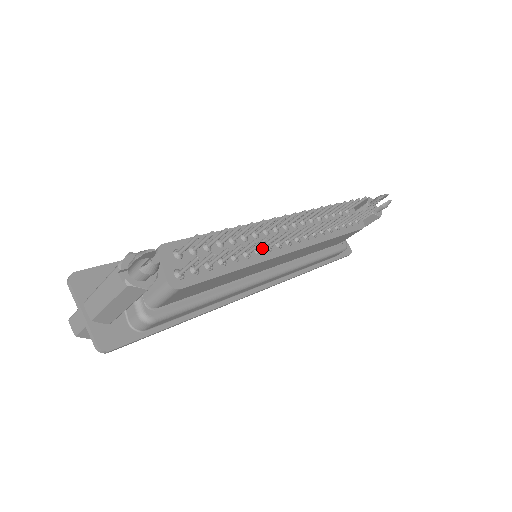
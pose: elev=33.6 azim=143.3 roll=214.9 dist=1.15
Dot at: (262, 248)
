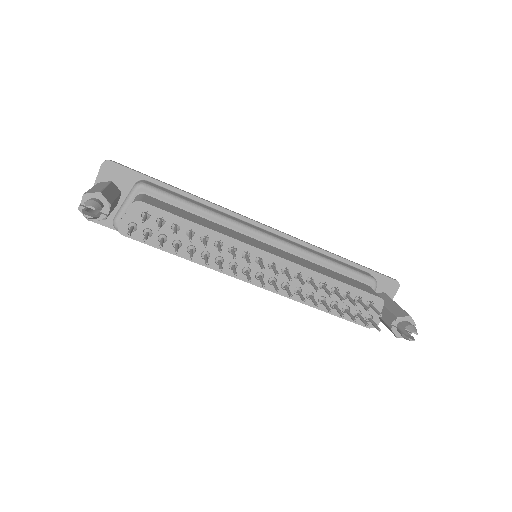
Dot at: (219, 263)
